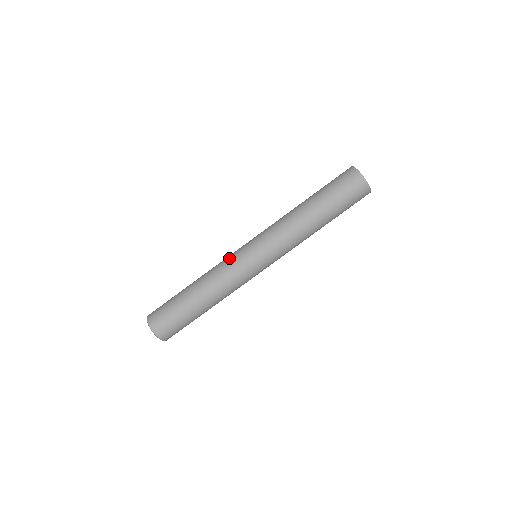
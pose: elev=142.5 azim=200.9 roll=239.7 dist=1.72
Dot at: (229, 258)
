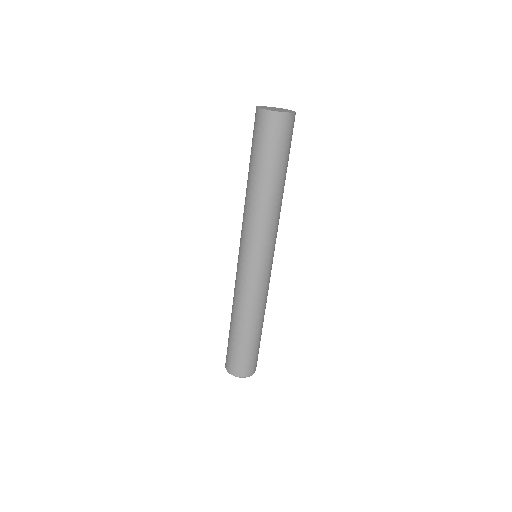
Dot at: (239, 281)
